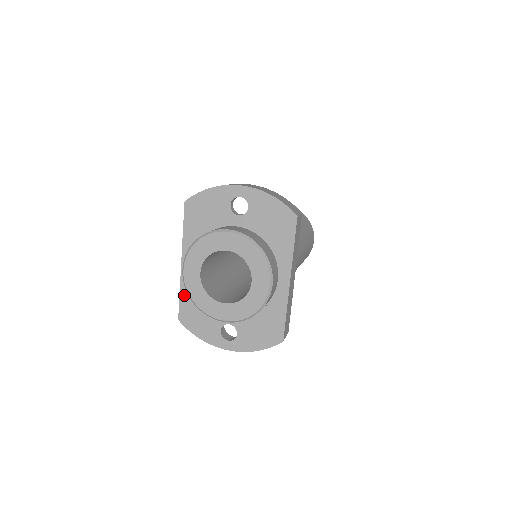
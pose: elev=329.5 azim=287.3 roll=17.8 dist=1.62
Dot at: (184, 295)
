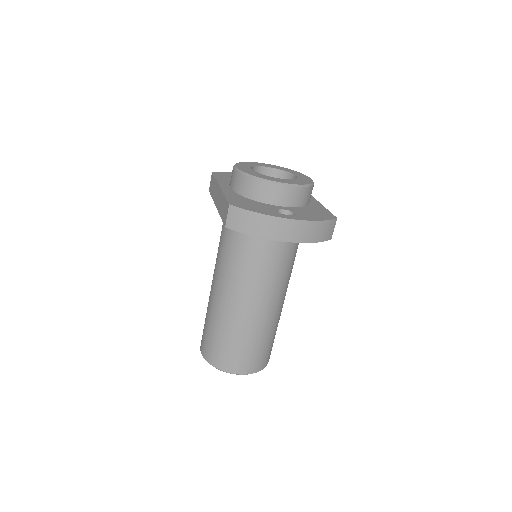
Dot at: (230, 196)
